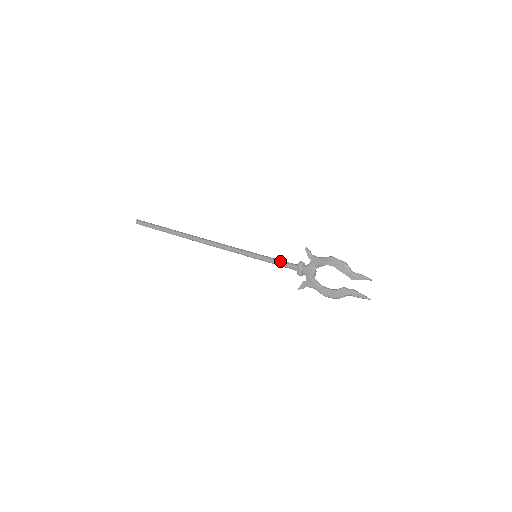
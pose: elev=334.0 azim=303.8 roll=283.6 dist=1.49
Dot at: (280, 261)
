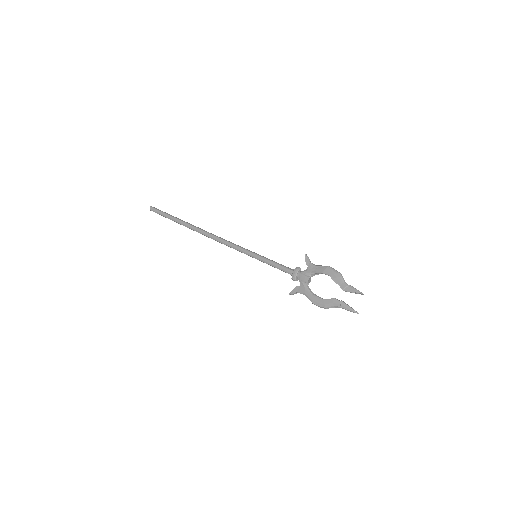
Dot at: (278, 263)
